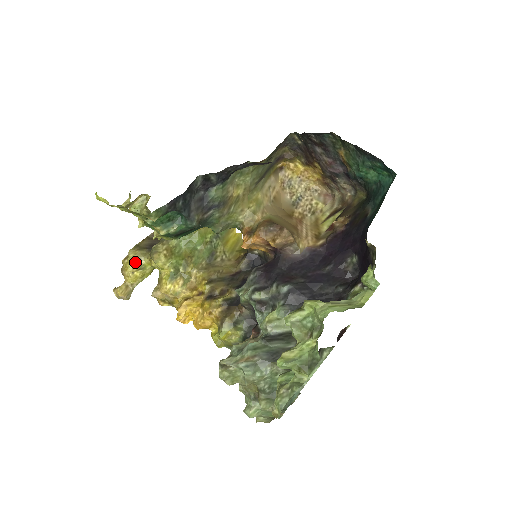
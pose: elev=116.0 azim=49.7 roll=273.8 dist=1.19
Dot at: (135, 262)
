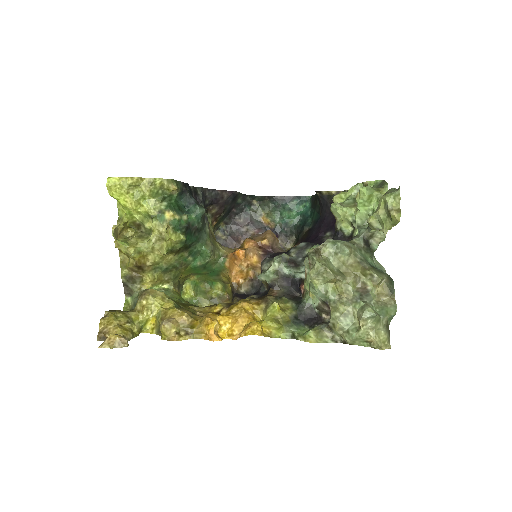
Dot at: (119, 316)
